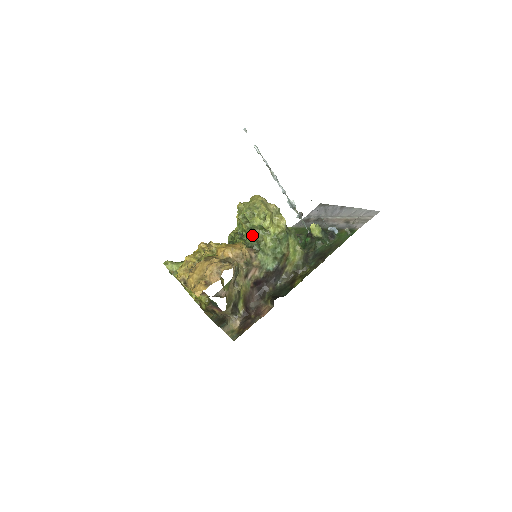
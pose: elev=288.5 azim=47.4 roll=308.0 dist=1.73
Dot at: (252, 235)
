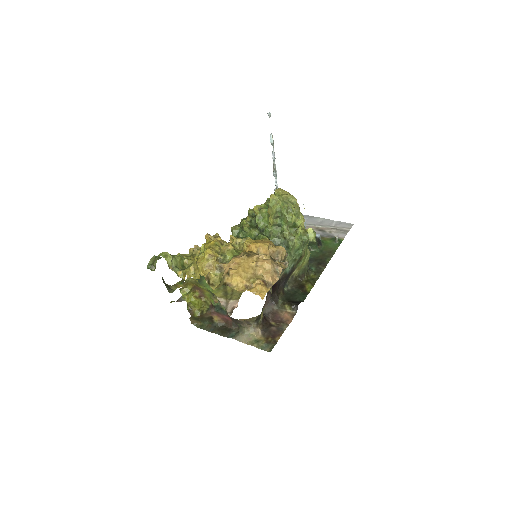
Dot at: (276, 232)
